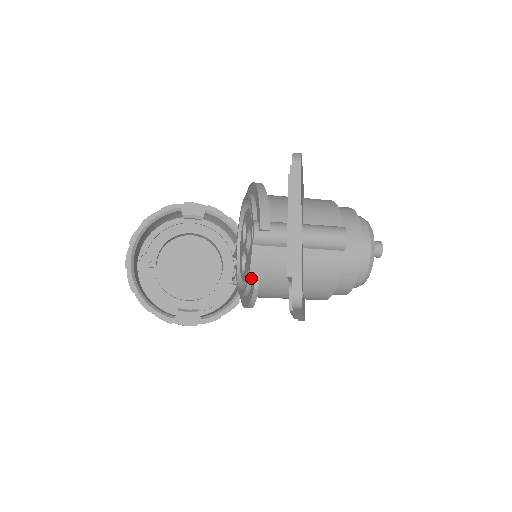
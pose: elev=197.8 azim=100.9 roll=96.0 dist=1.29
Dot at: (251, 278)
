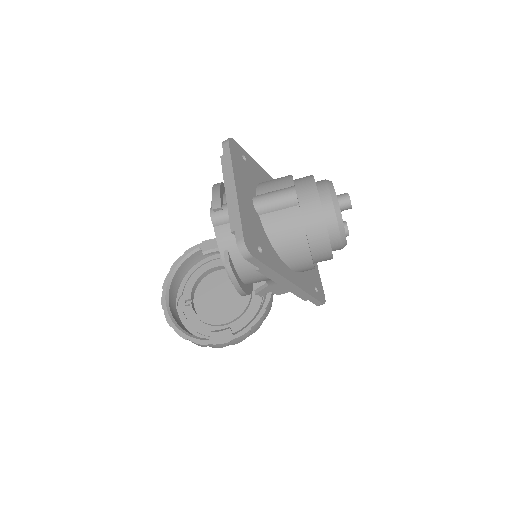
Dot at: (224, 257)
